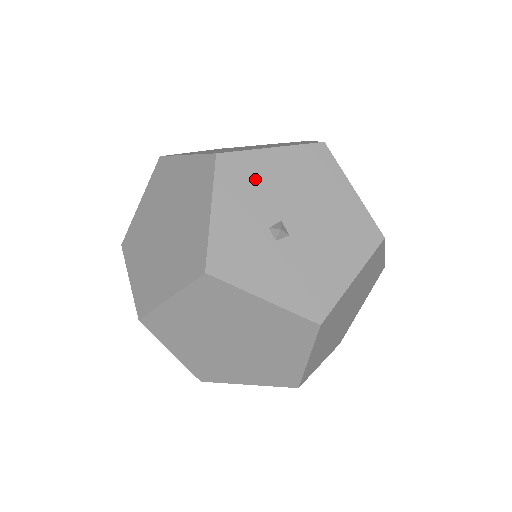
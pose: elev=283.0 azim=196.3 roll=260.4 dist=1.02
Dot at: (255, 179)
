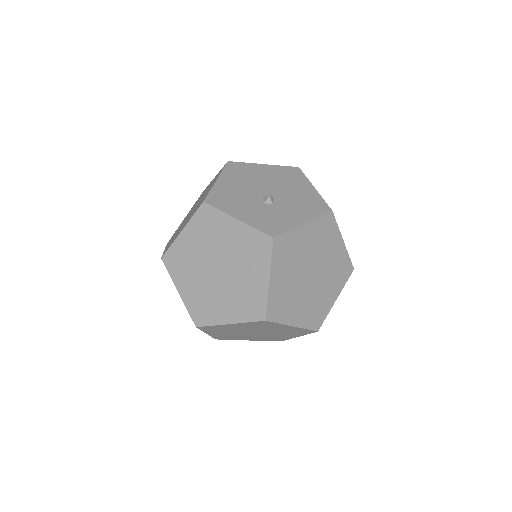
Dot at: (231, 195)
